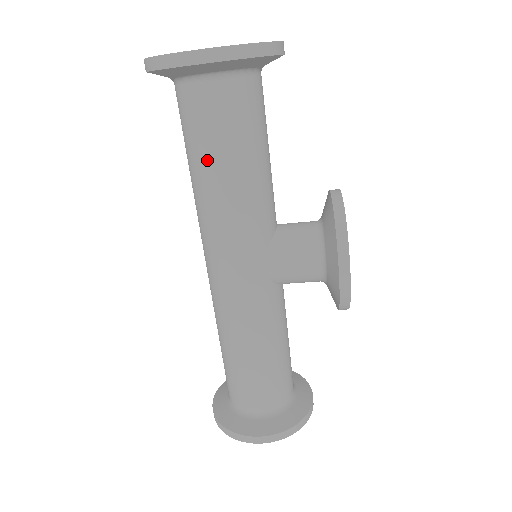
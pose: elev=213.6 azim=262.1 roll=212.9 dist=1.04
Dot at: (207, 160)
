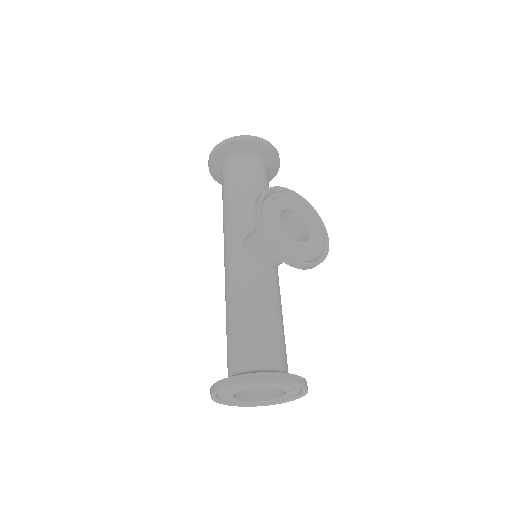
Dot at: (223, 199)
